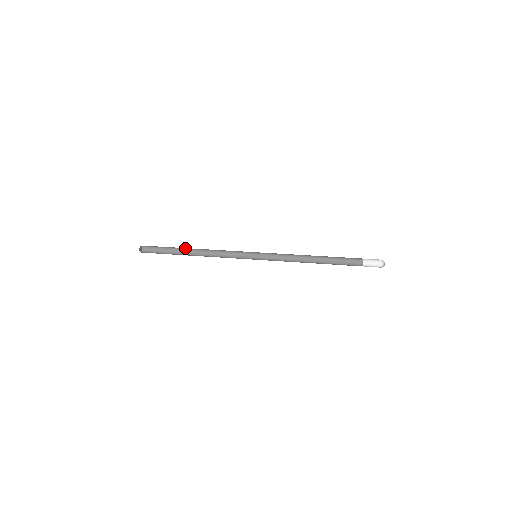
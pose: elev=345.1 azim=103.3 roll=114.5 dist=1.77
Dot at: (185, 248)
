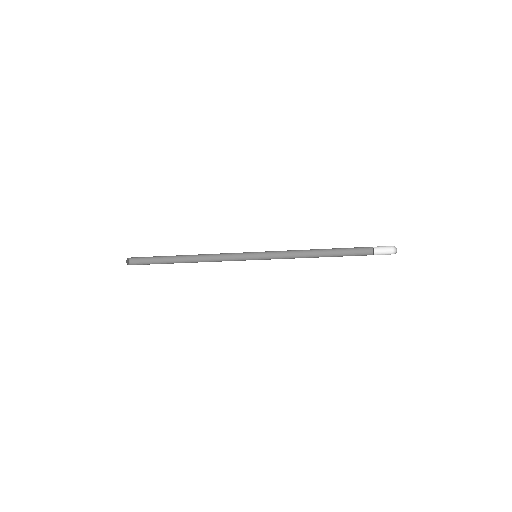
Dot at: (177, 255)
